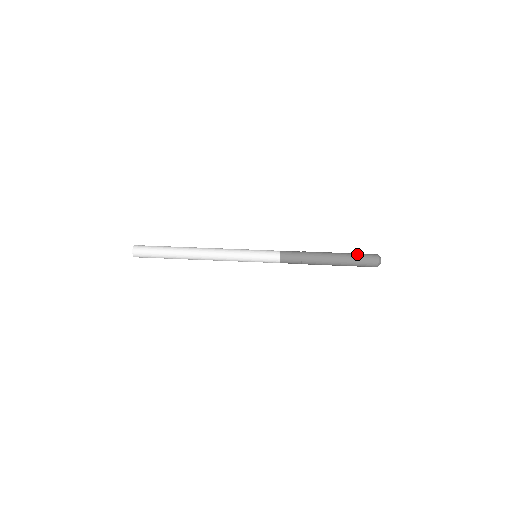
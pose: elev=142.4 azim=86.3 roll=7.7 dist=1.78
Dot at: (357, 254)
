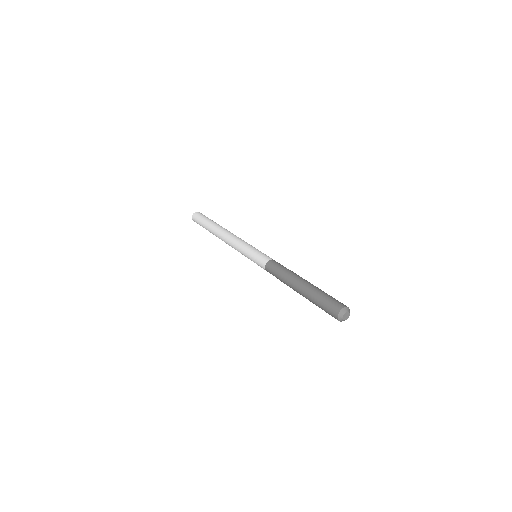
Dot at: (324, 296)
